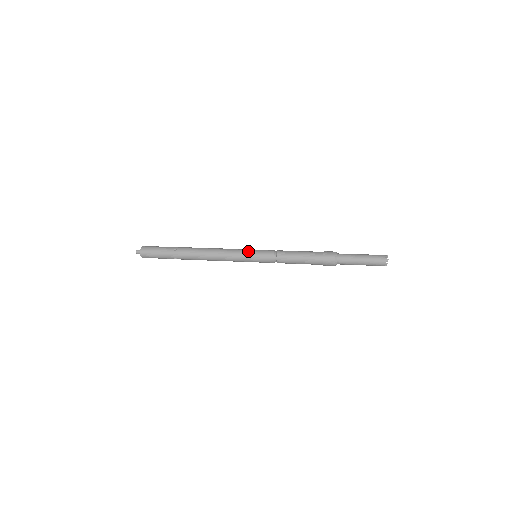
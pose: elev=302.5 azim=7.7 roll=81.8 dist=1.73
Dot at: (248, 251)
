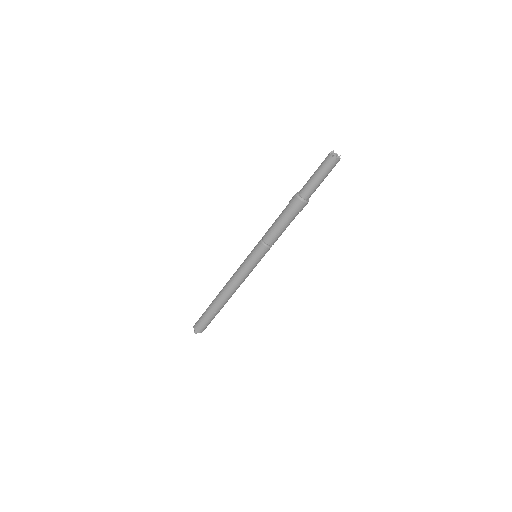
Dot at: (246, 258)
